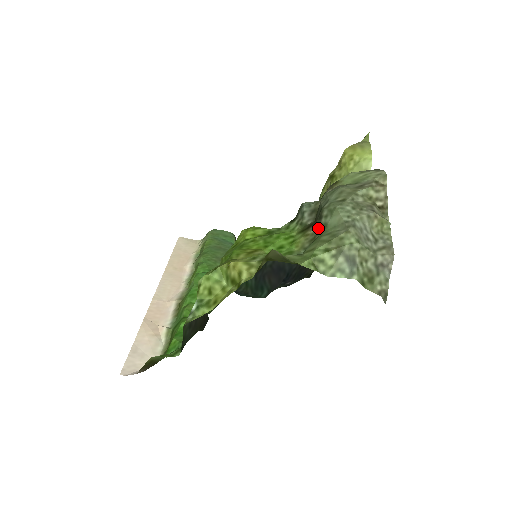
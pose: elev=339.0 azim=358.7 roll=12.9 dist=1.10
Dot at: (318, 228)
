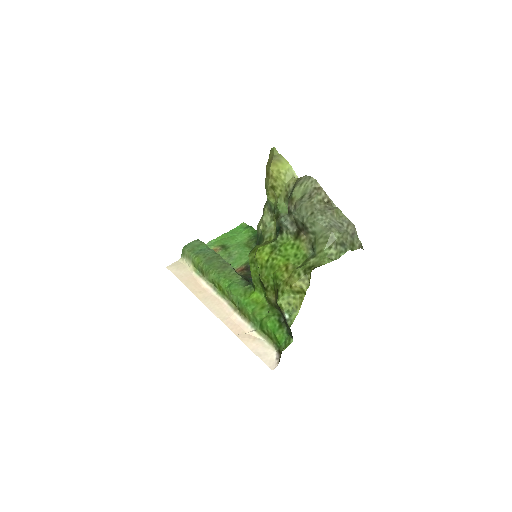
Dot at: (309, 234)
